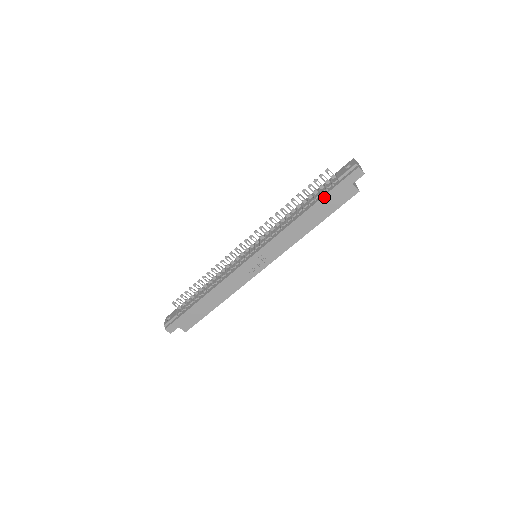
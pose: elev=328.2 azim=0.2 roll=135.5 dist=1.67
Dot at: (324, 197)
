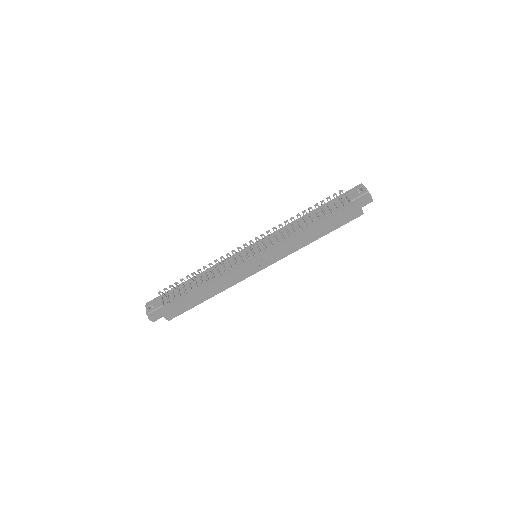
Dot at: (336, 215)
